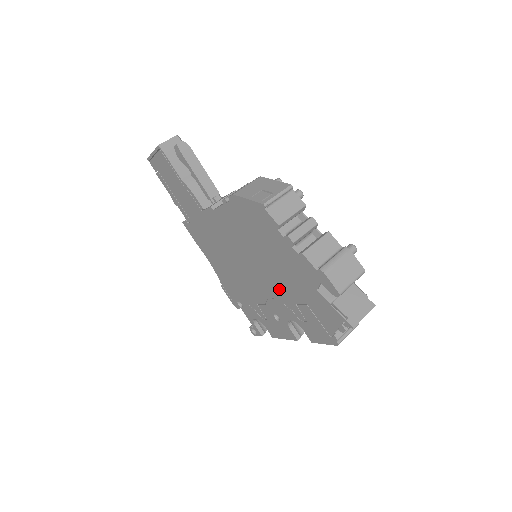
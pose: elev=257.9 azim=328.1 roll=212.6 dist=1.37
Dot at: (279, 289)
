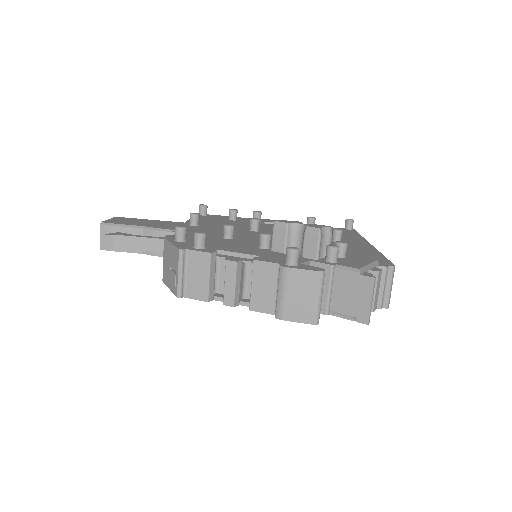
Dot at: occluded
